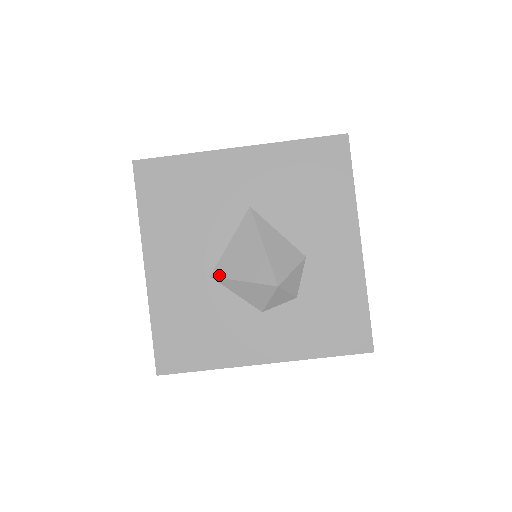
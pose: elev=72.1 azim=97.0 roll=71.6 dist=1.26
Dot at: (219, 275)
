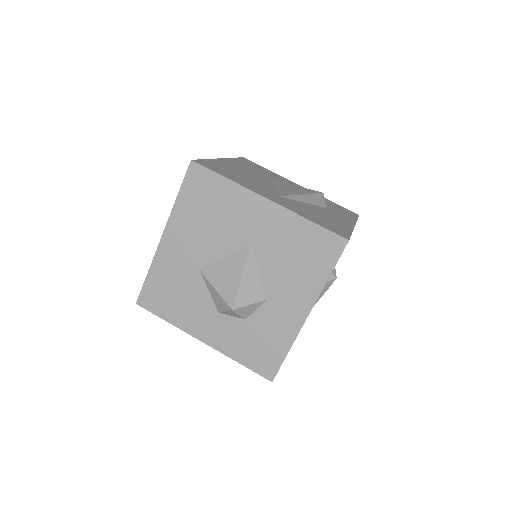
Dot at: (205, 273)
